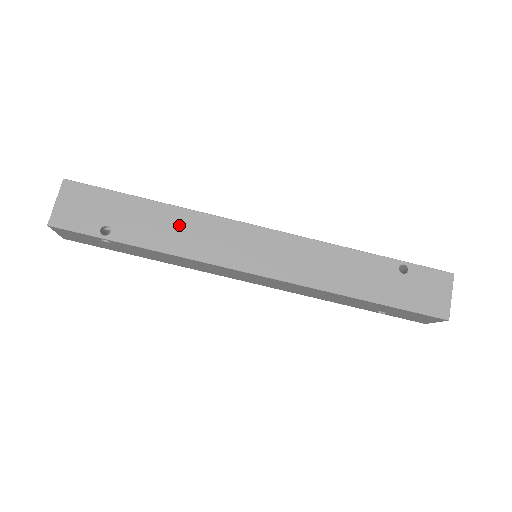
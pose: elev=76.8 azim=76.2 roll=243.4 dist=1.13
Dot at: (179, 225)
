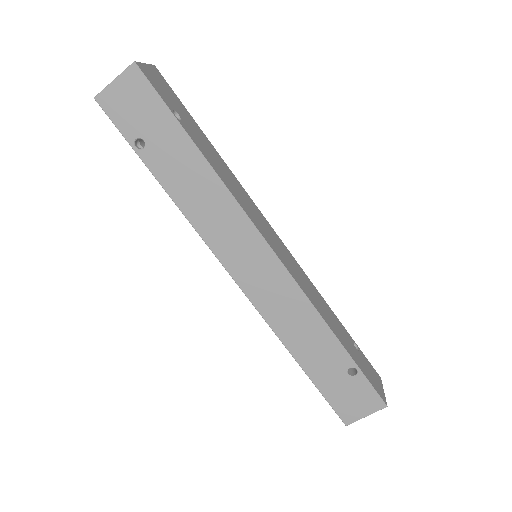
Dot at: (205, 191)
